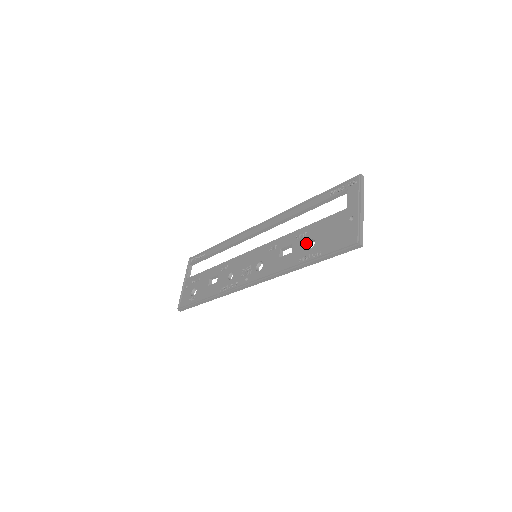
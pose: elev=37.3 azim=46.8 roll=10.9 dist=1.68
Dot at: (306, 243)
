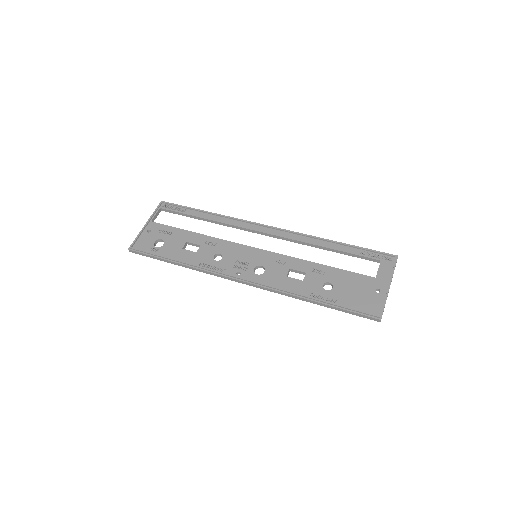
Dot at: (323, 282)
